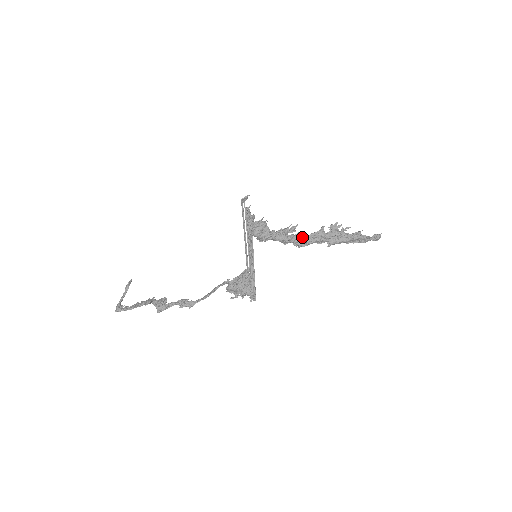
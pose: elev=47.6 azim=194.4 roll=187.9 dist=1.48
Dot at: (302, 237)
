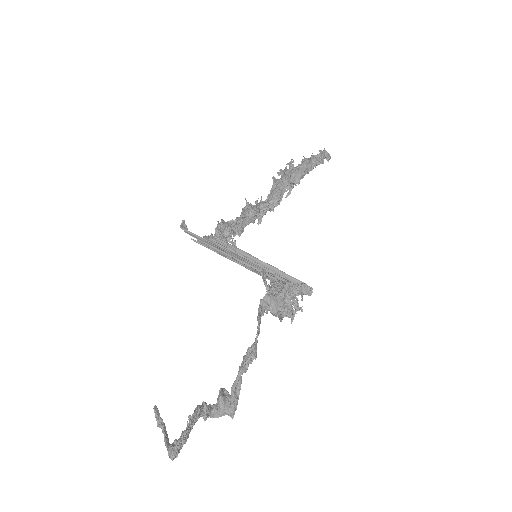
Dot at: (267, 197)
